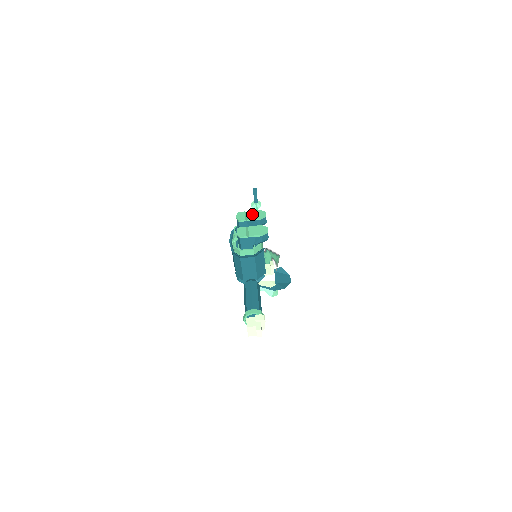
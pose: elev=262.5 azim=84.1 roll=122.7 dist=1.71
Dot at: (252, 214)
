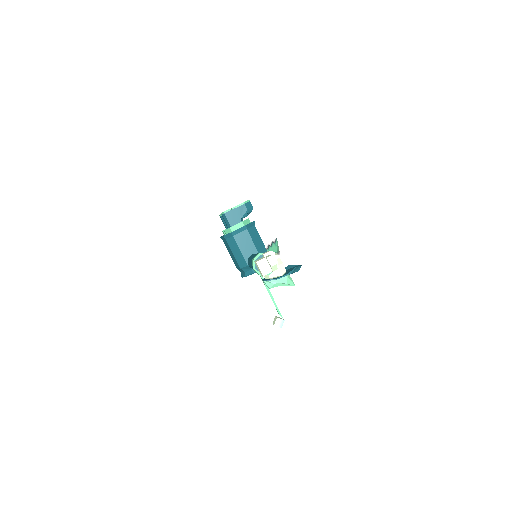
Dot at: occluded
